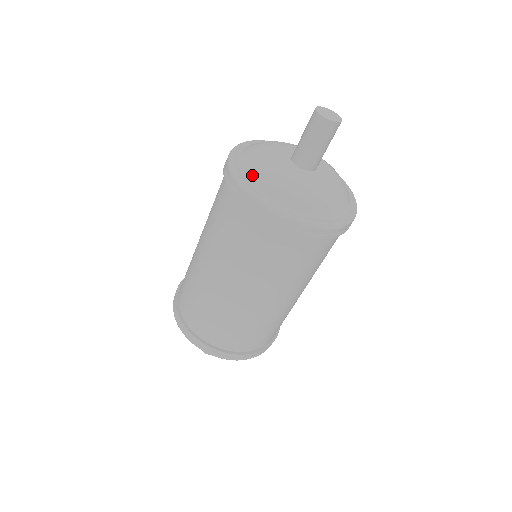
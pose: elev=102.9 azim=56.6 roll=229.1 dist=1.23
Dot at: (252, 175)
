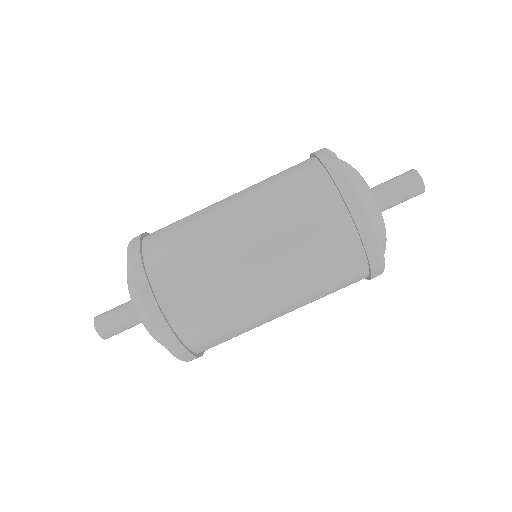
Dot at: occluded
